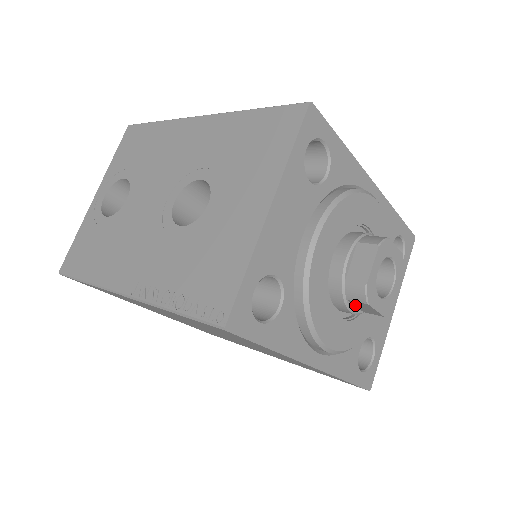
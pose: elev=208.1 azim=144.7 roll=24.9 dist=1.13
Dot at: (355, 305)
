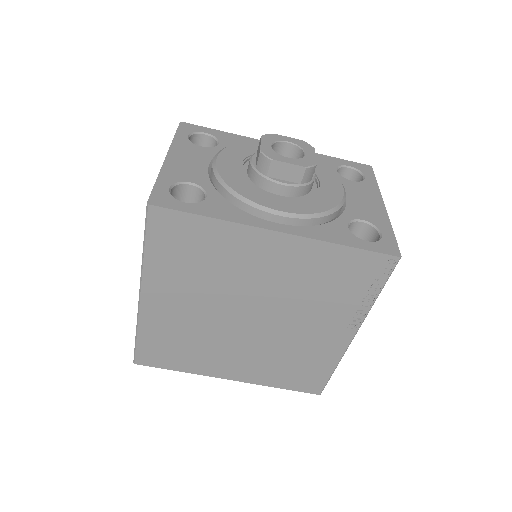
Dot at: (281, 179)
